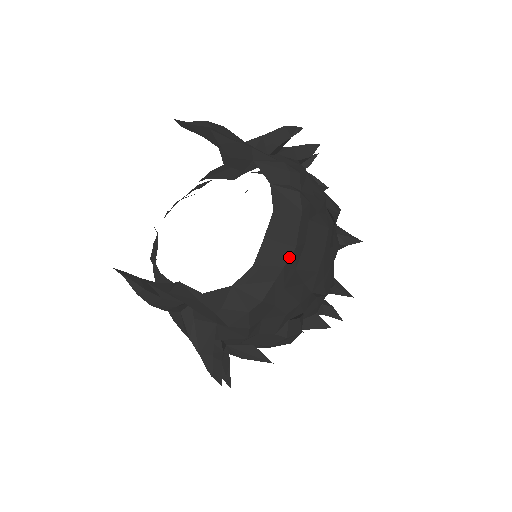
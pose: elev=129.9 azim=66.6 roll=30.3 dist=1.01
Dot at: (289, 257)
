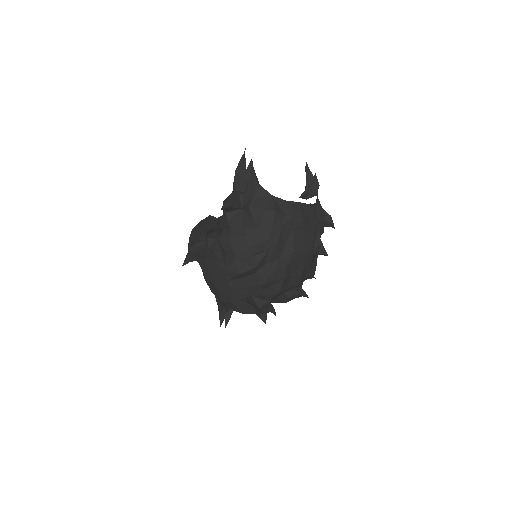
Dot at: (299, 218)
